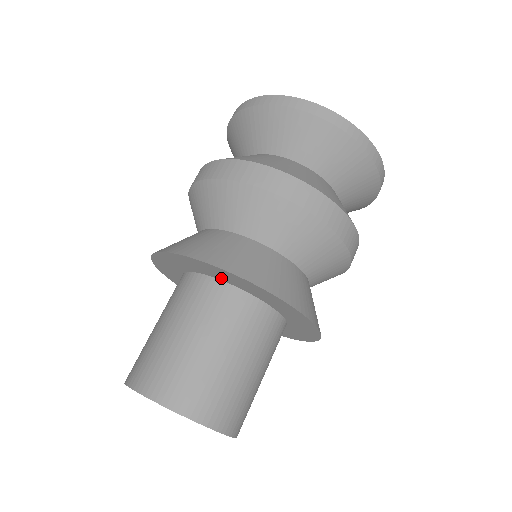
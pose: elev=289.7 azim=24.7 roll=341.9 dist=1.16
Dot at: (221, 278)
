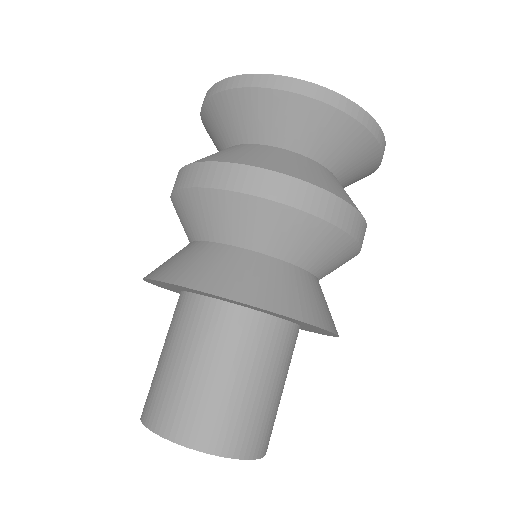
Dot at: (202, 294)
